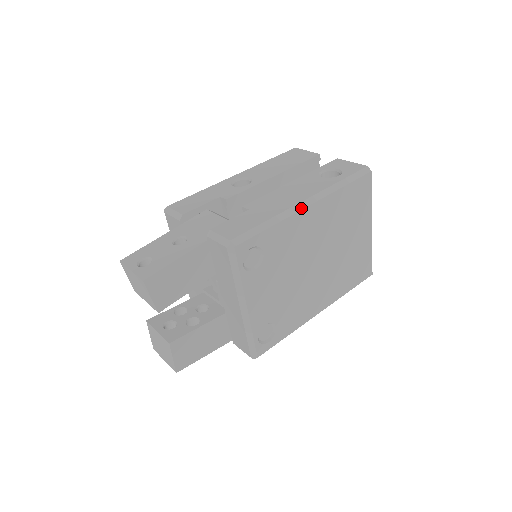
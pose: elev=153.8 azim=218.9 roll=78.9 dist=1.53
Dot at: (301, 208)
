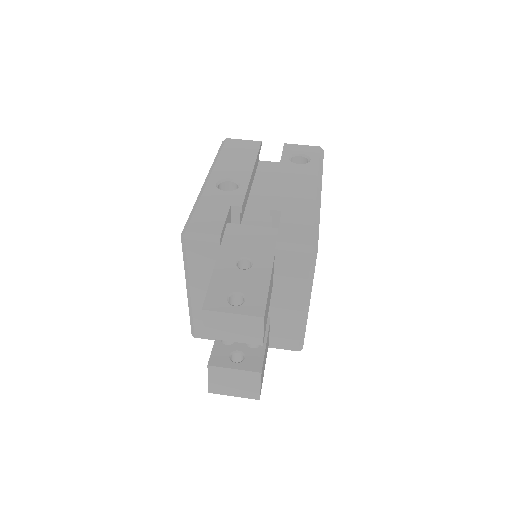
Dot at: (320, 197)
